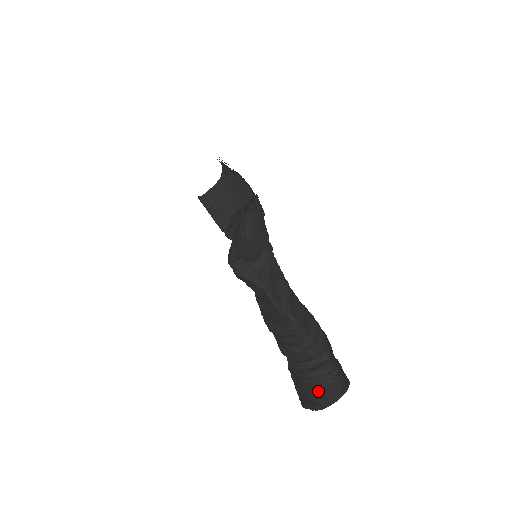
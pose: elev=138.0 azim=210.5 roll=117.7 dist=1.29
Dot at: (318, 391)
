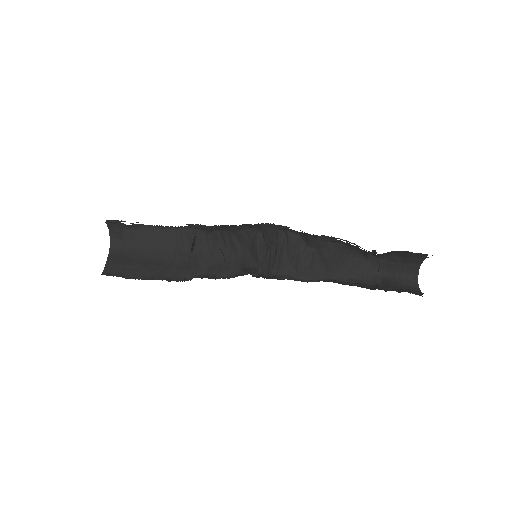
Dot at: (409, 290)
